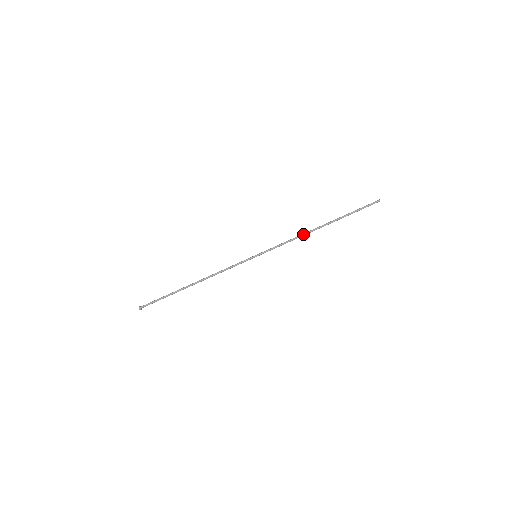
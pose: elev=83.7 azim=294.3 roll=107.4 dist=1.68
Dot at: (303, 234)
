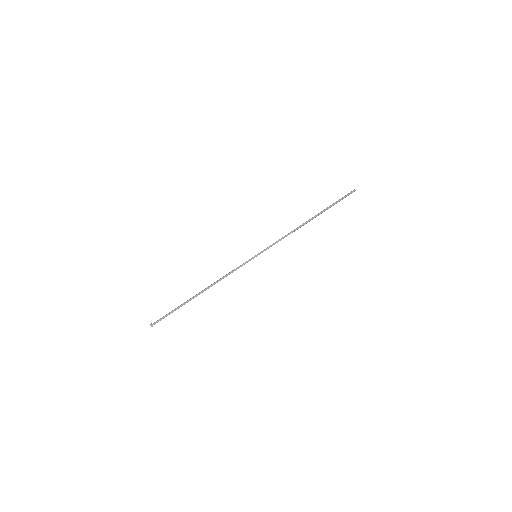
Dot at: (295, 229)
